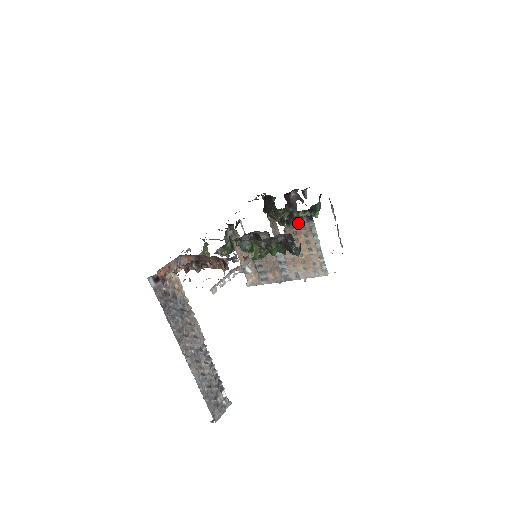
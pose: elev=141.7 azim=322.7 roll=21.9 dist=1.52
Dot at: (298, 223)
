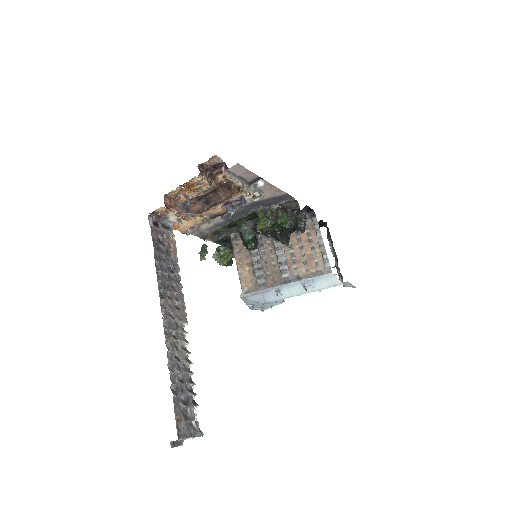
Dot at: occluded
